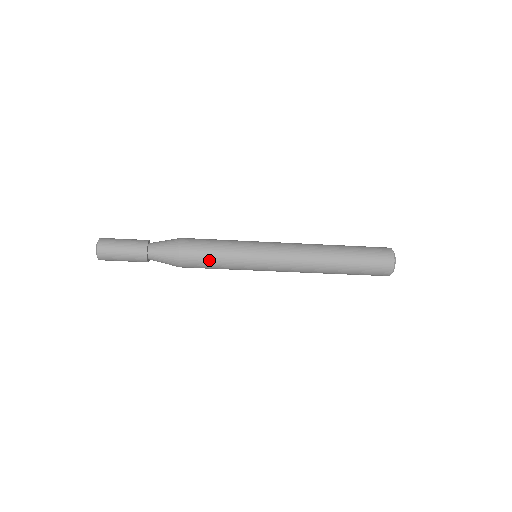
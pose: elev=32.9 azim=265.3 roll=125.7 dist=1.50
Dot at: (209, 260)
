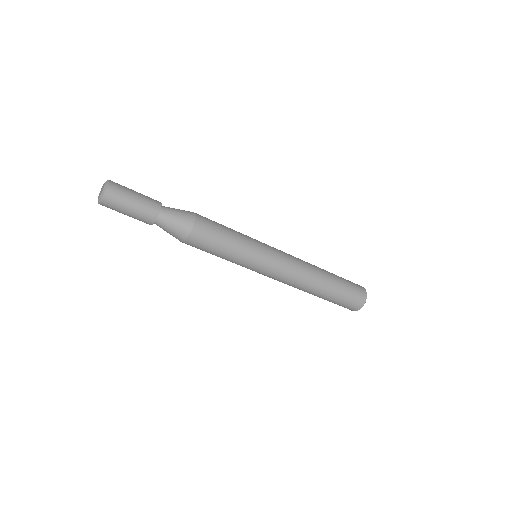
Dot at: (212, 253)
